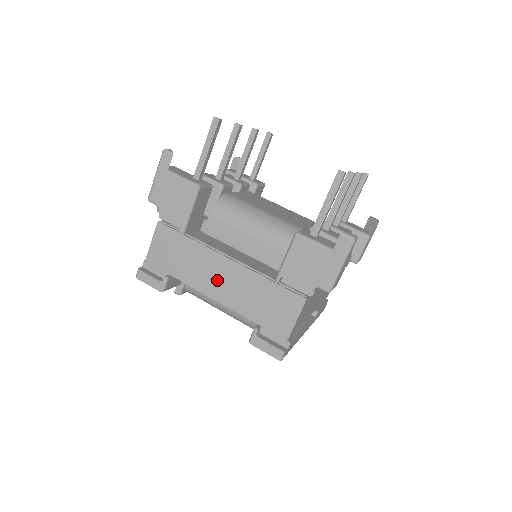
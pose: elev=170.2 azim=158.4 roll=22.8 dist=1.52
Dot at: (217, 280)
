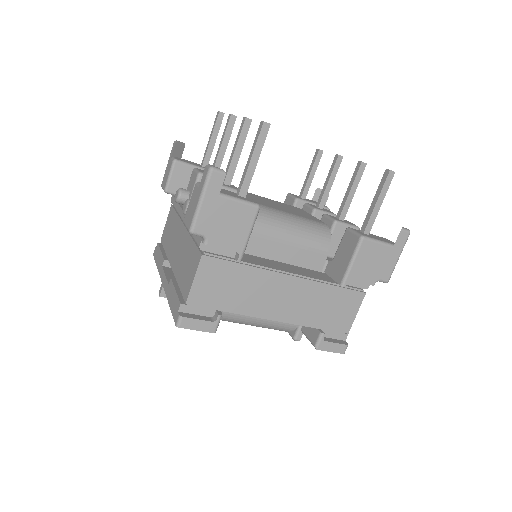
Dot at: (279, 301)
